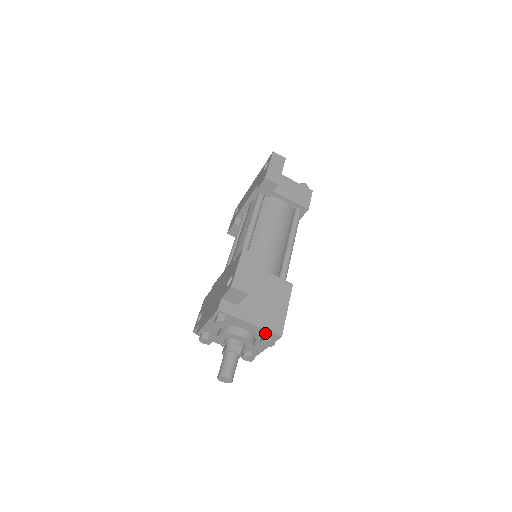
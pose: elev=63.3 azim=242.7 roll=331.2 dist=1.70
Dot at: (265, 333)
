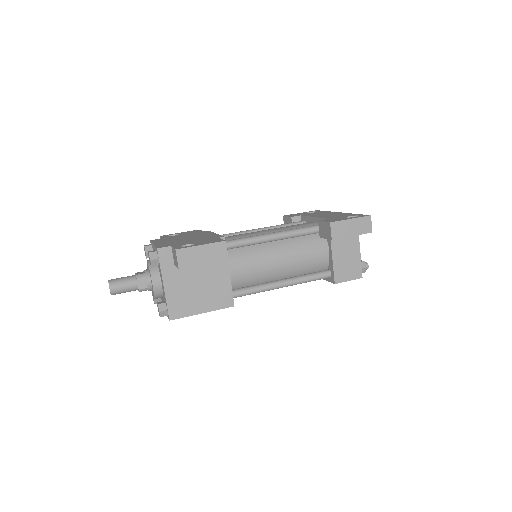
Dot at: (166, 303)
